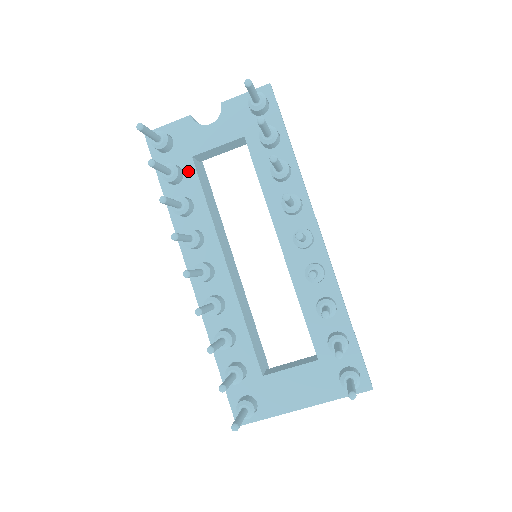
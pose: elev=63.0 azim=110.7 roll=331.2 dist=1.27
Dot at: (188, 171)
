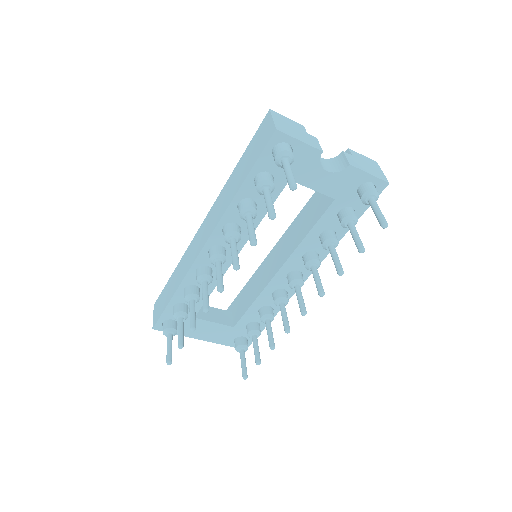
Dot at: (276, 186)
